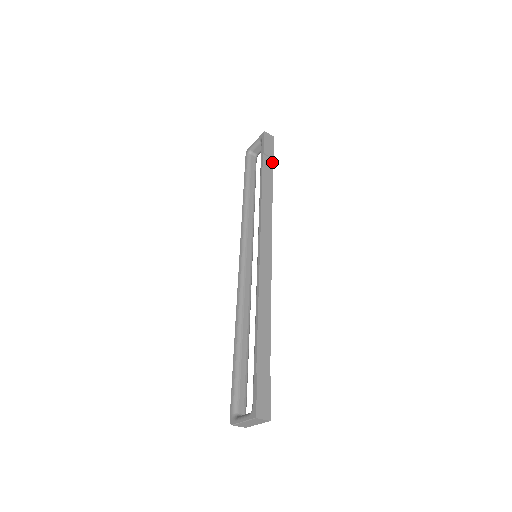
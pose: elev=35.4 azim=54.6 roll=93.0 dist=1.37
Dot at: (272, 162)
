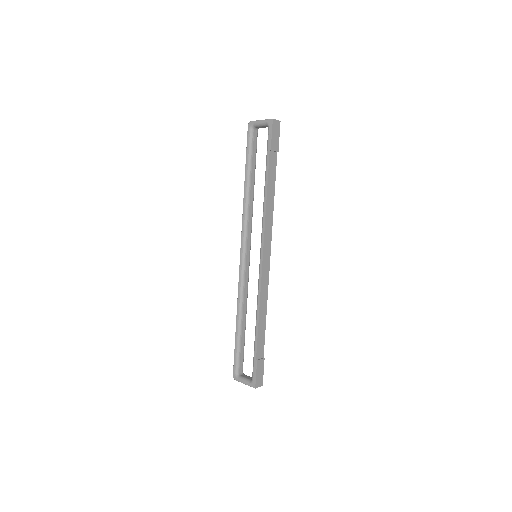
Dot at: (276, 156)
